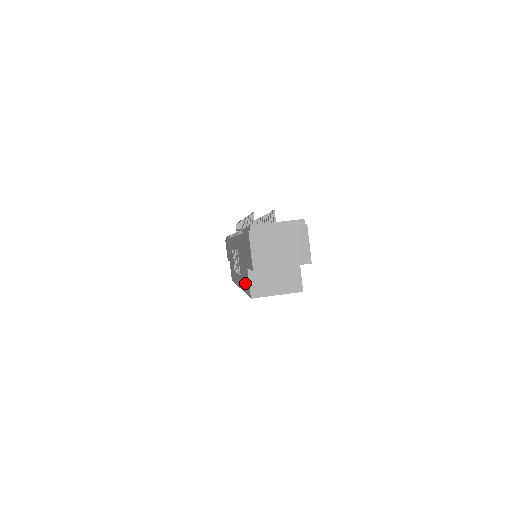
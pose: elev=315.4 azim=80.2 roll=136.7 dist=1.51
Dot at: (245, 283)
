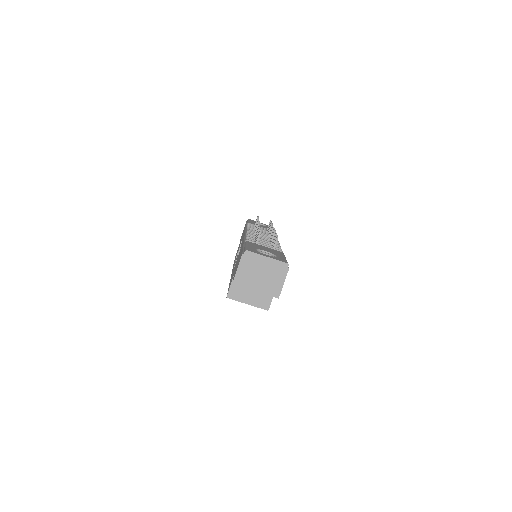
Dot at: occluded
